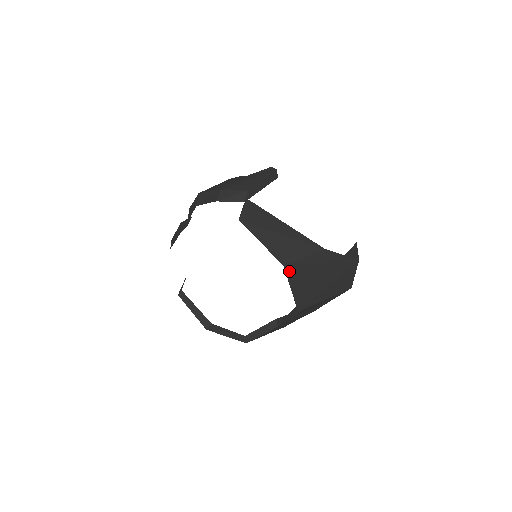
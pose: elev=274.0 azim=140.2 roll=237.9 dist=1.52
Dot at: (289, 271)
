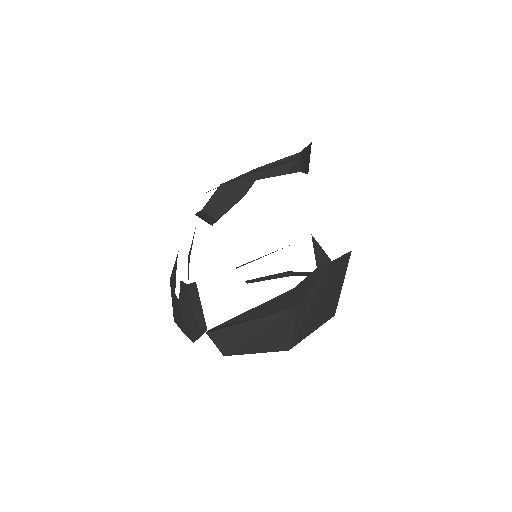
Dot at: (296, 342)
